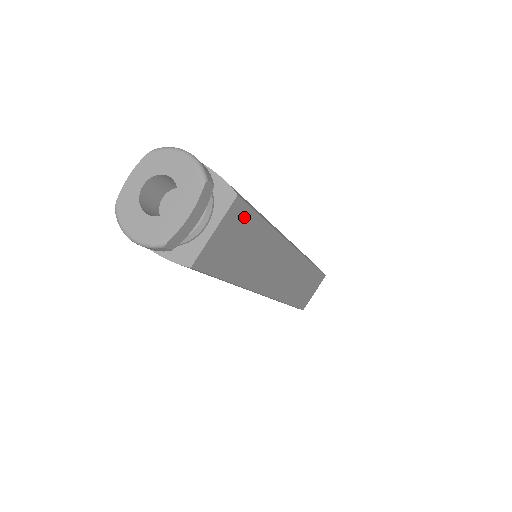
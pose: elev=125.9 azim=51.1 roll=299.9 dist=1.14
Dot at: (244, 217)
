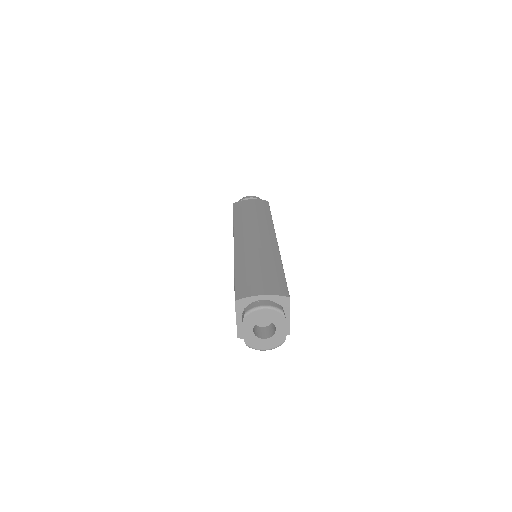
Dot at: occluded
